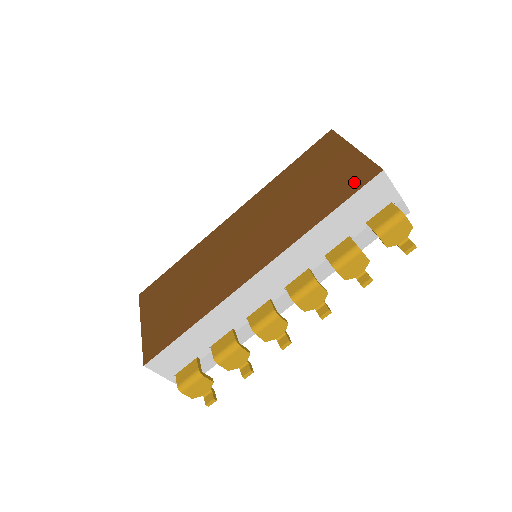
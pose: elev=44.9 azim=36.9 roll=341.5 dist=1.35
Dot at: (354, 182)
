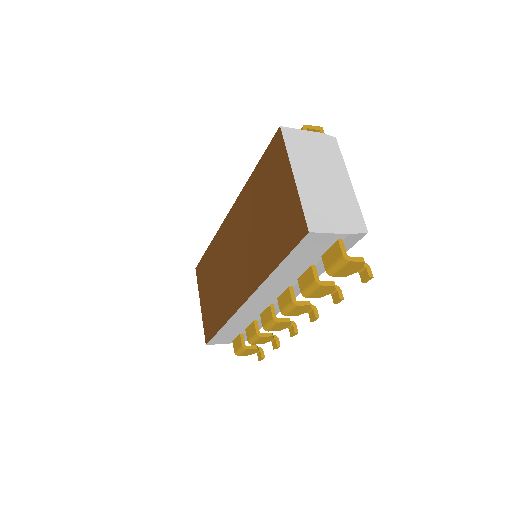
Dot at: (291, 234)
